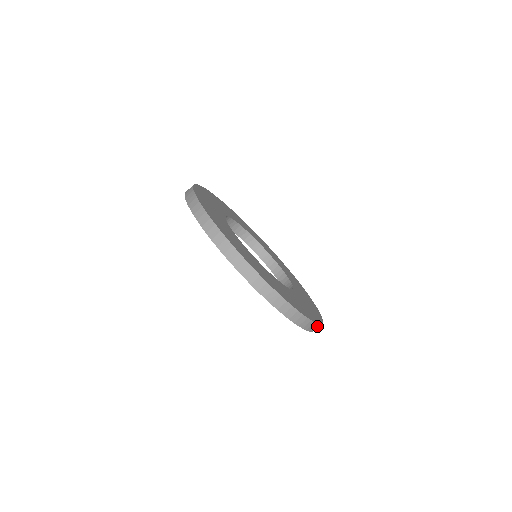
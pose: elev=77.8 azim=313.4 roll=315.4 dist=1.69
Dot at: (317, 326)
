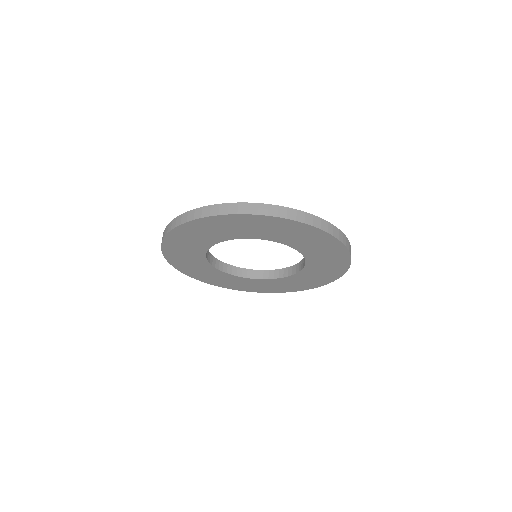
Dot at: (346, 240)
